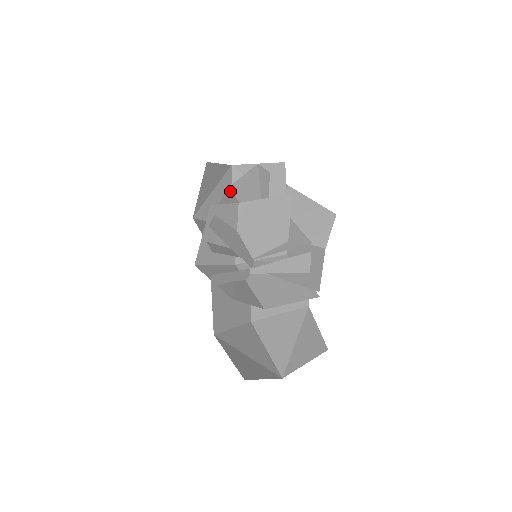
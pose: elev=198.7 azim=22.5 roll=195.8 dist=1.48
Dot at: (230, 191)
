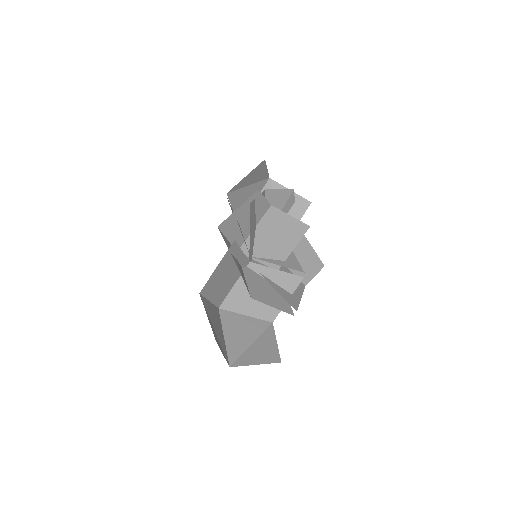
Dot at: (265, 194)
